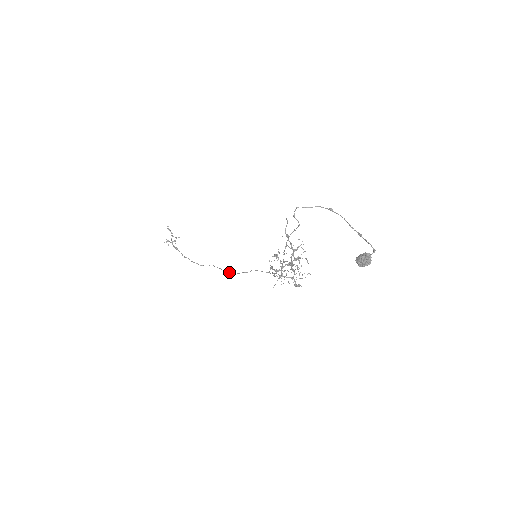
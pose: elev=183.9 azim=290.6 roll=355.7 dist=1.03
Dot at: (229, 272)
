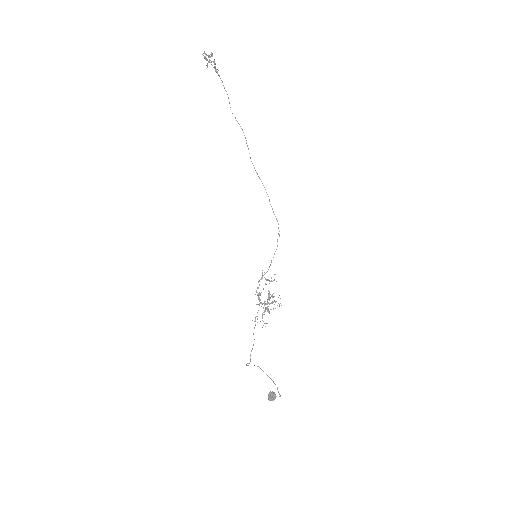
Dot at: (256, 172)
